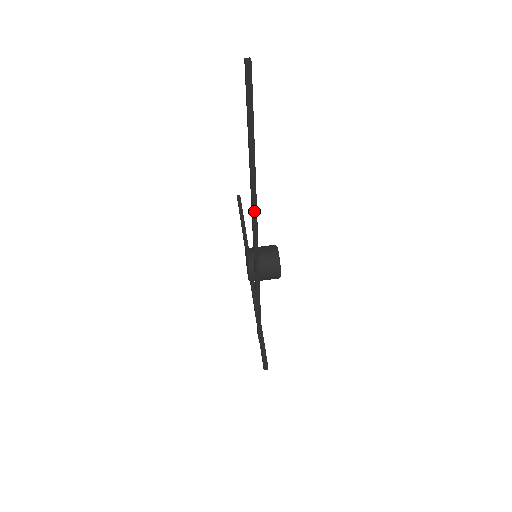
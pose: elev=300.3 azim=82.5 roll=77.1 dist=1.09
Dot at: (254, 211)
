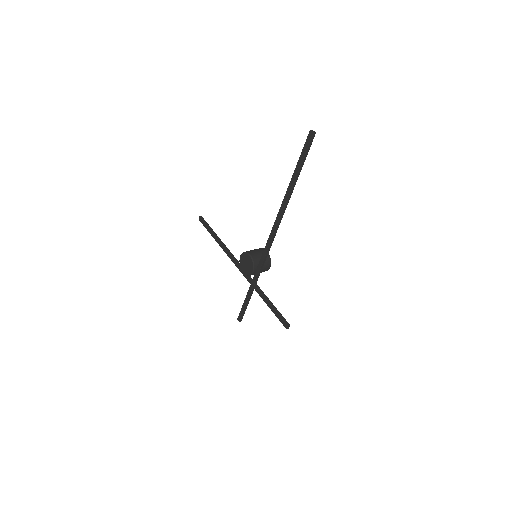
Dot at: (279, 222)
